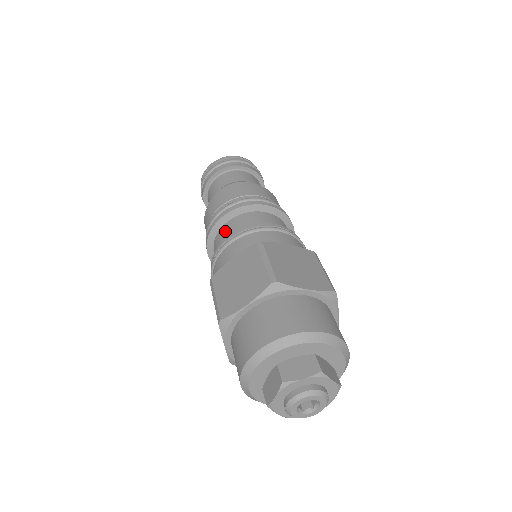
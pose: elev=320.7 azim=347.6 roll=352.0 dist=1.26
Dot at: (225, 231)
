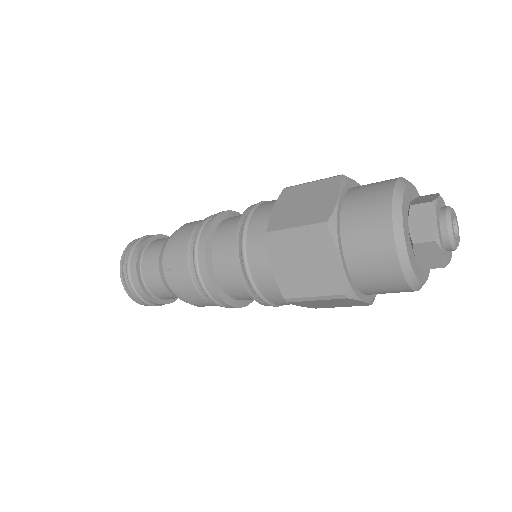
Dot at: (224, 232)
